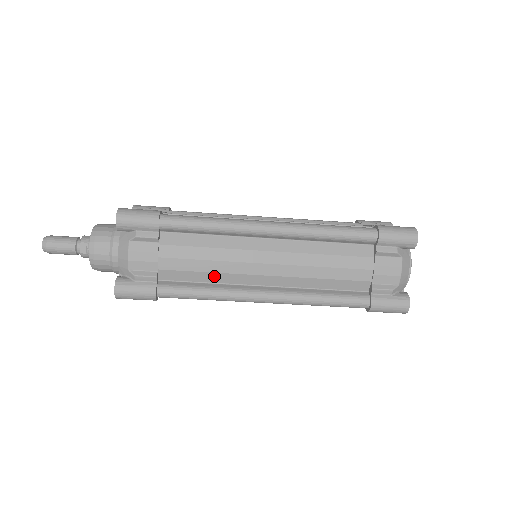
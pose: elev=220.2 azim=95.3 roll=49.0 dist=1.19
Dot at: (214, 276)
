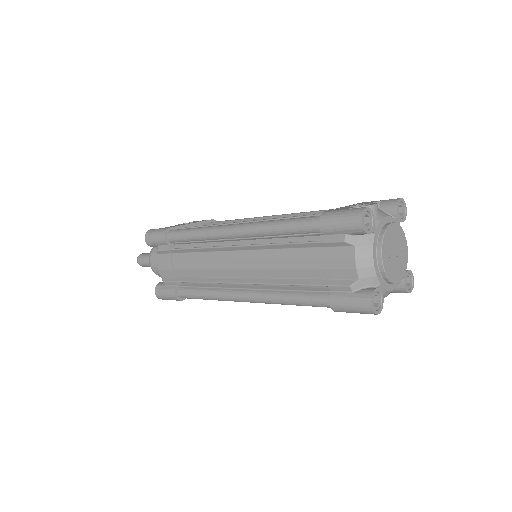
Dot at: occluded
